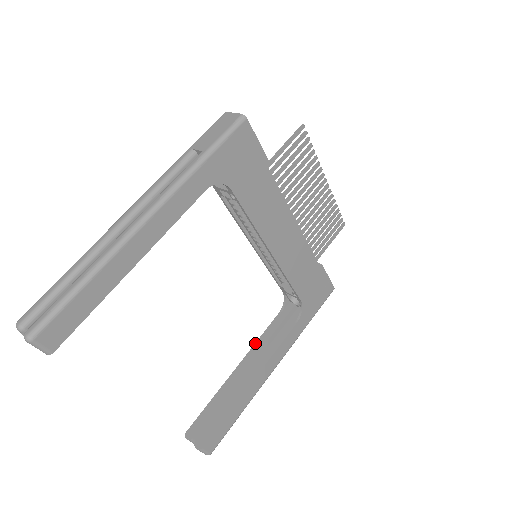
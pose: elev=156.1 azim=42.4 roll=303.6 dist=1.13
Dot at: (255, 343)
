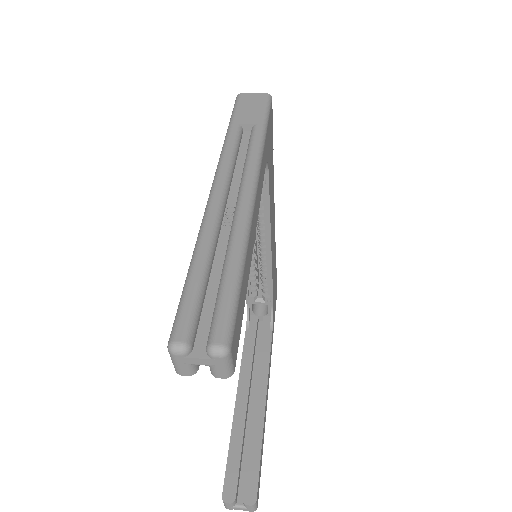
Dot at: (240, 366)
